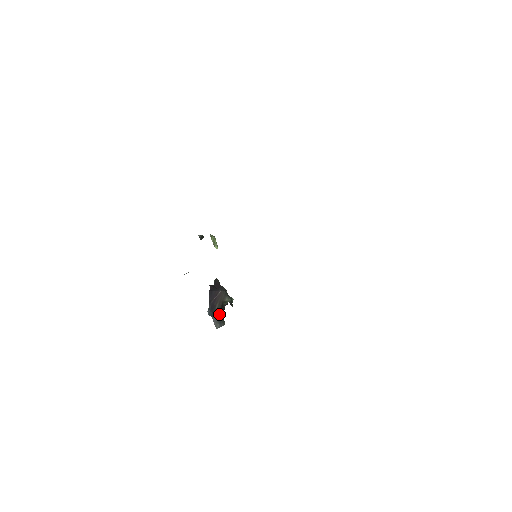
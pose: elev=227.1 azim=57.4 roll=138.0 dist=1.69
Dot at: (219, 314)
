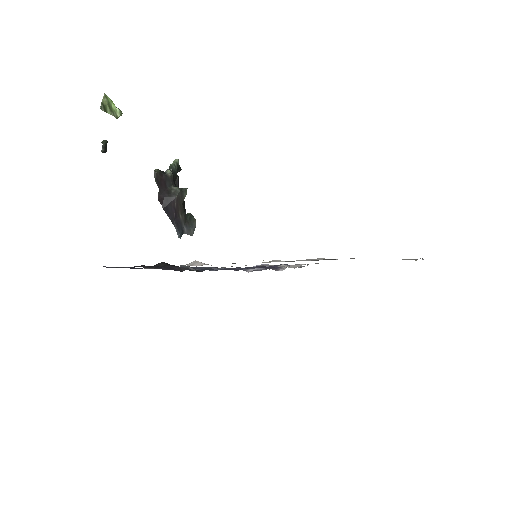
Dot at: (186, 218)
